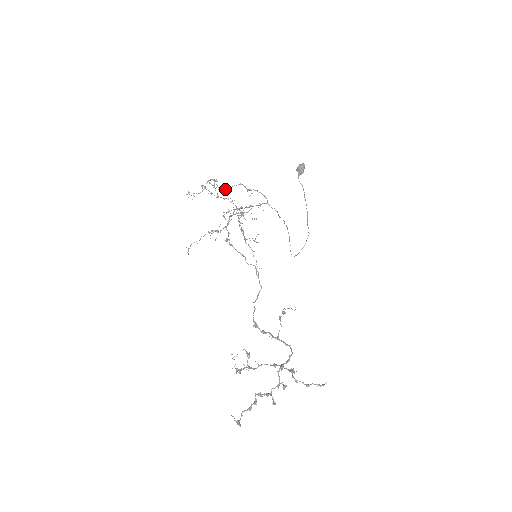
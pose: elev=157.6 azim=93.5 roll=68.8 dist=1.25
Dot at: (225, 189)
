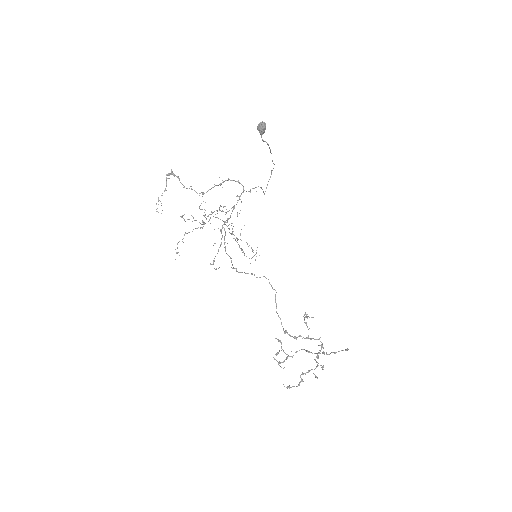
Dot at: (197, 193)
